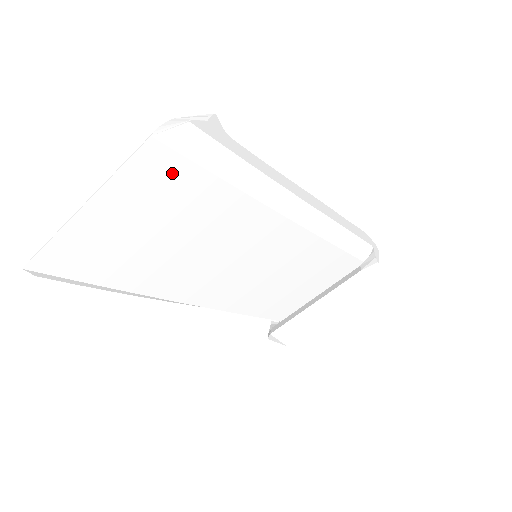
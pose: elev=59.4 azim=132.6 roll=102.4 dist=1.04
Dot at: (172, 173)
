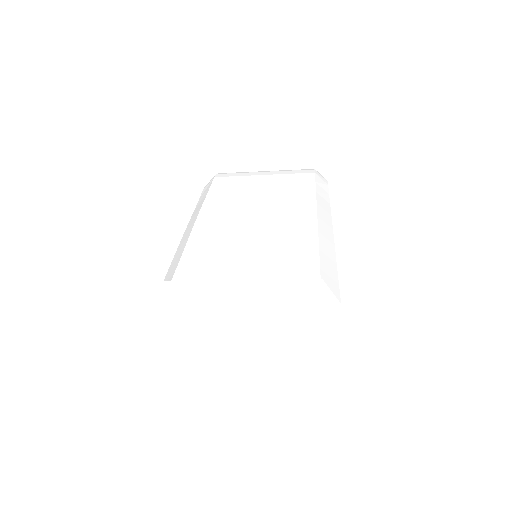
Dot at: occluded
